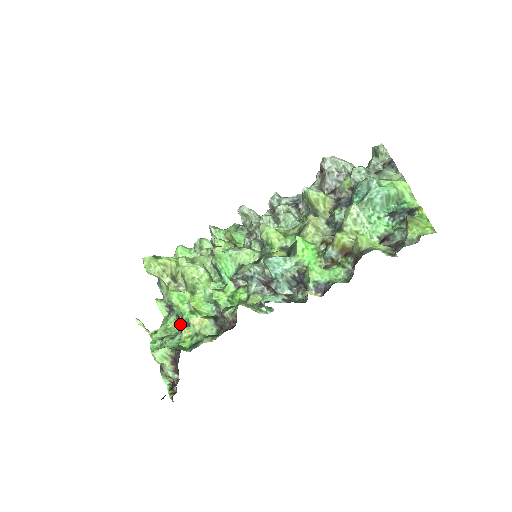
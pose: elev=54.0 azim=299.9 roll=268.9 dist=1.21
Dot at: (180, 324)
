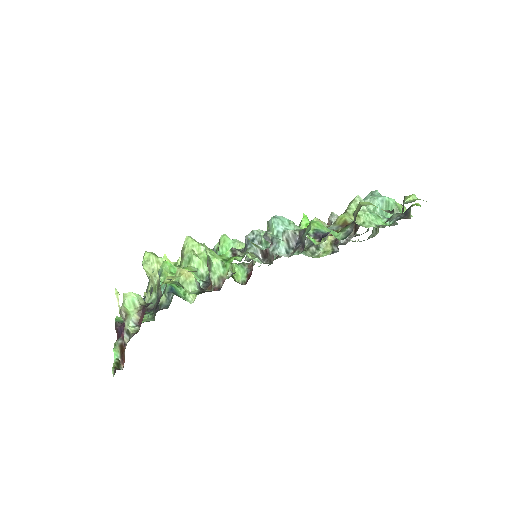
Dot at: (156, 307)
